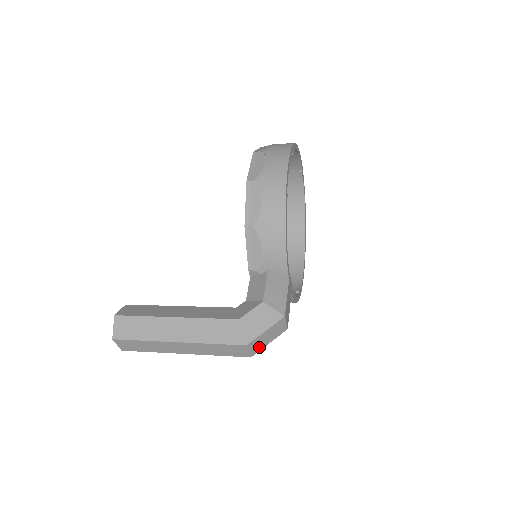
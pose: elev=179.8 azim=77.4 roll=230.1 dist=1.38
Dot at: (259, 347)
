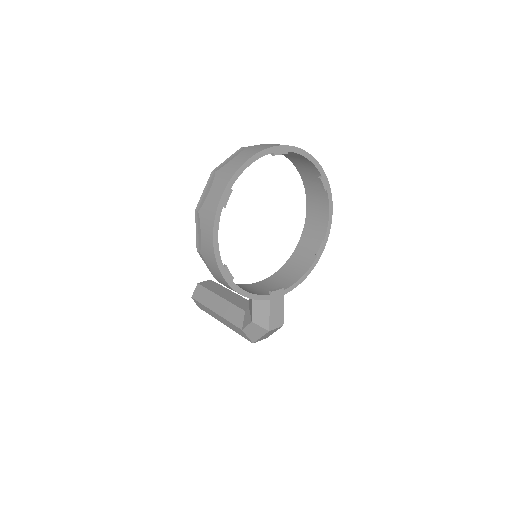
Dot at: (267, 336)
